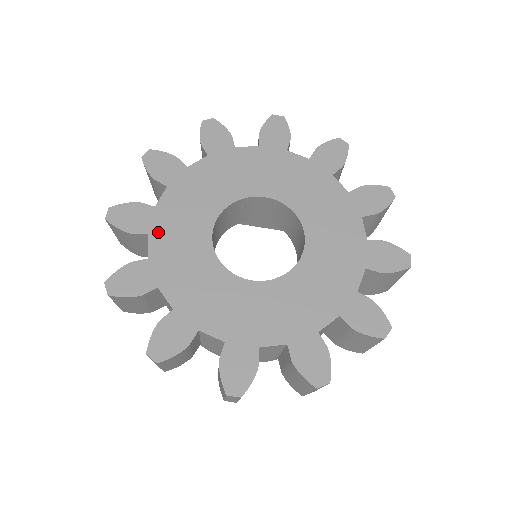
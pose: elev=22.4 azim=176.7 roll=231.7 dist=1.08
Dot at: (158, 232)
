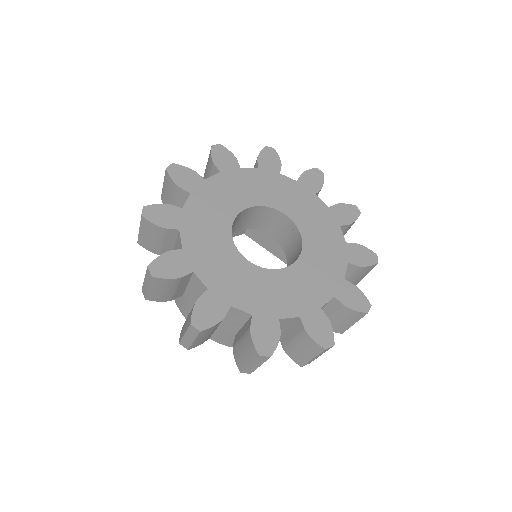
Dot at: (200, 266)
